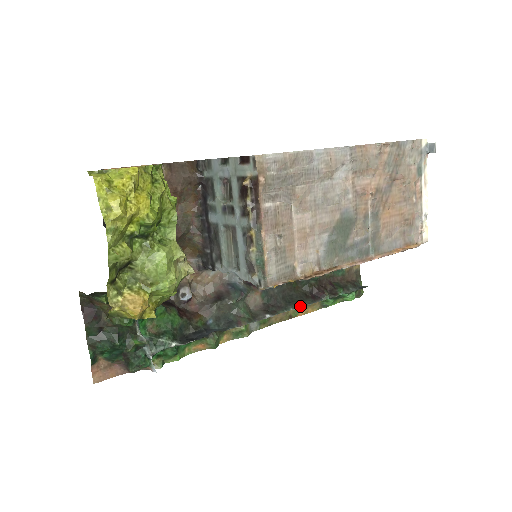
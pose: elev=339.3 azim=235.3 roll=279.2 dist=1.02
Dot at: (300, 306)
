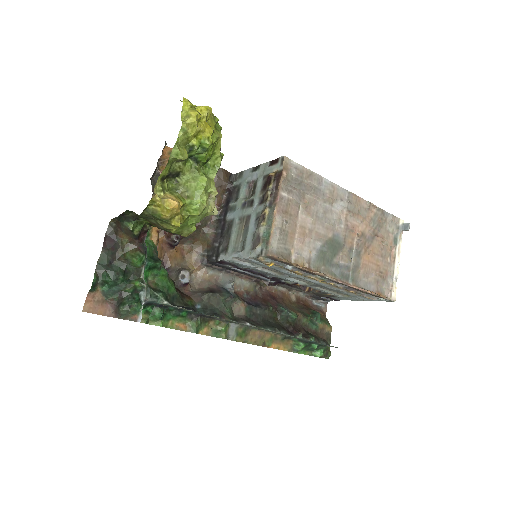
Dot at: (276, 331)
